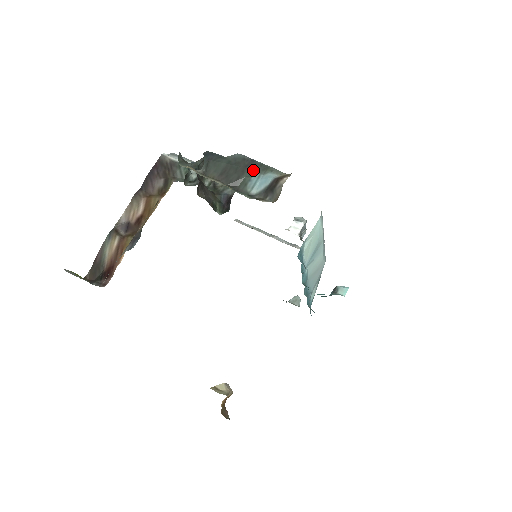
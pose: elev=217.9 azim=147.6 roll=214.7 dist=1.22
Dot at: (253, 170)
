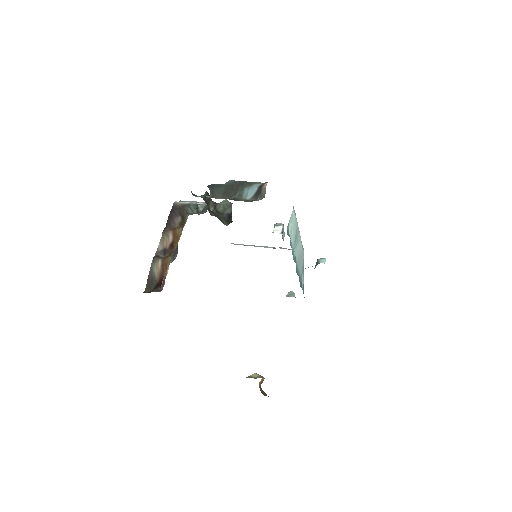
Dot at: (243, 186)
